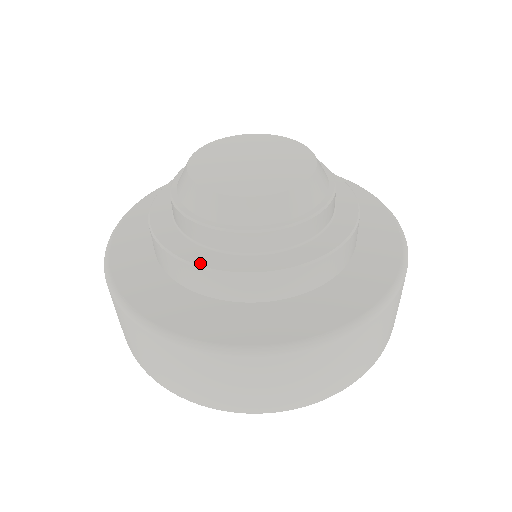
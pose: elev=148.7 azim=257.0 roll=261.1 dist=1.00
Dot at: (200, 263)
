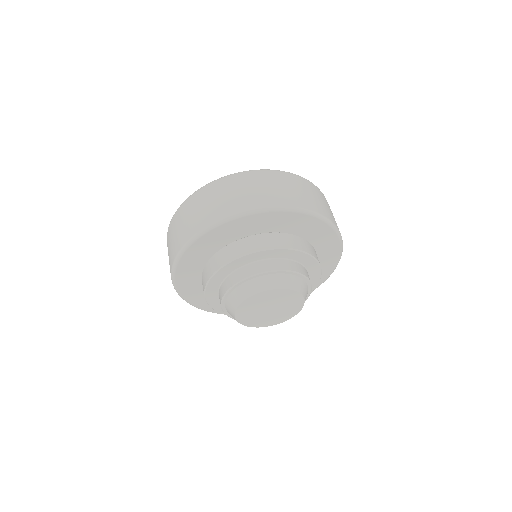
Dot at: occluded
